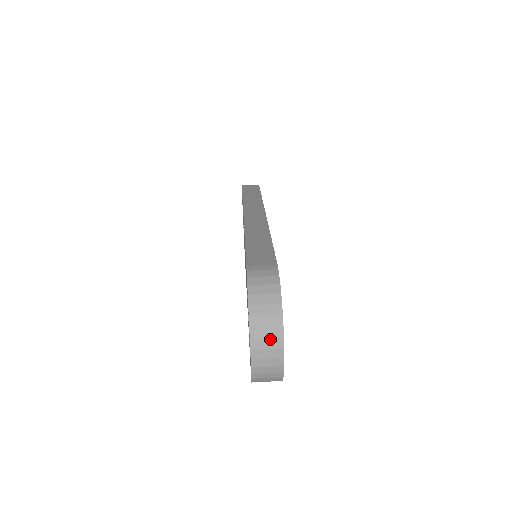
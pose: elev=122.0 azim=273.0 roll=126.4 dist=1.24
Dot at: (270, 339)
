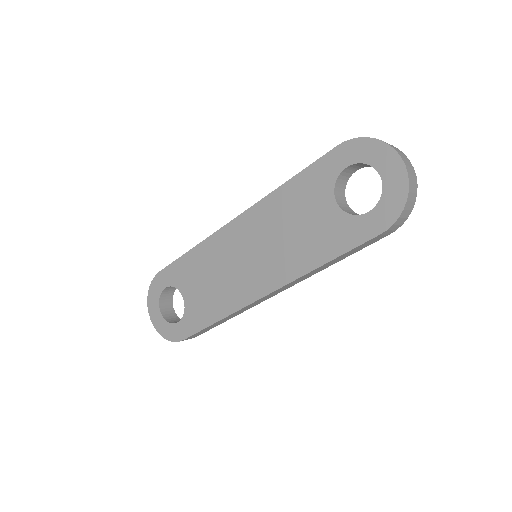
Dot at: (402, 154)
